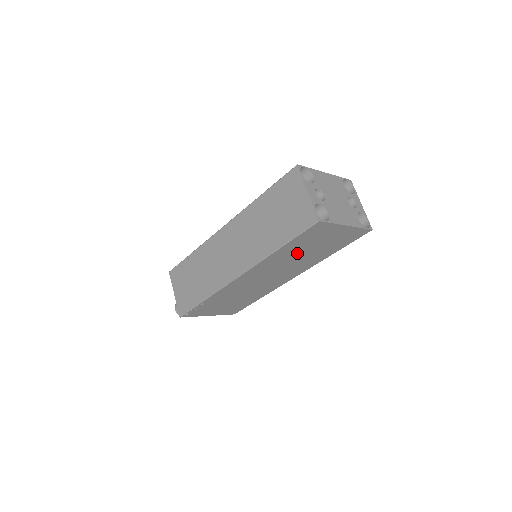
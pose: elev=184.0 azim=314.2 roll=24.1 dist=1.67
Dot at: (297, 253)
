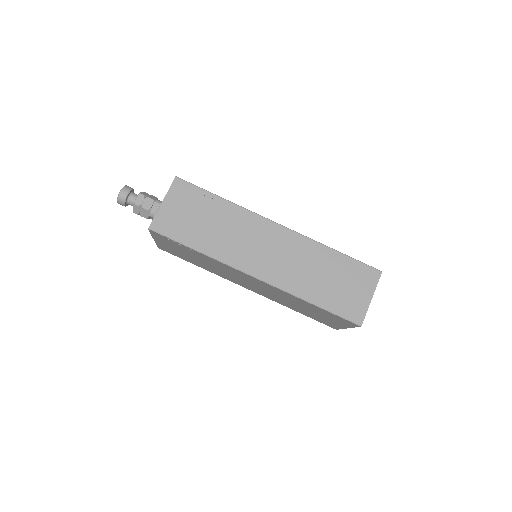
Dot at: (301, 304)
